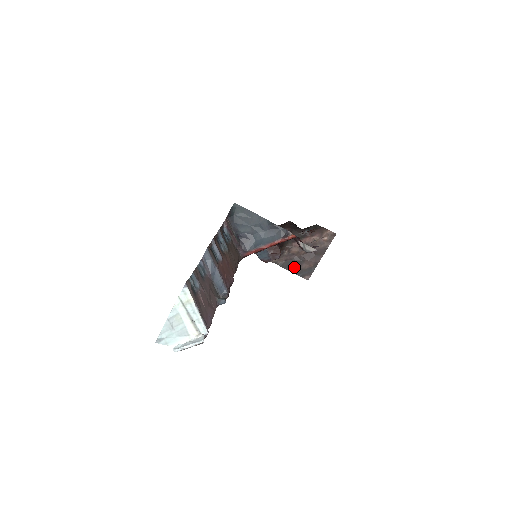
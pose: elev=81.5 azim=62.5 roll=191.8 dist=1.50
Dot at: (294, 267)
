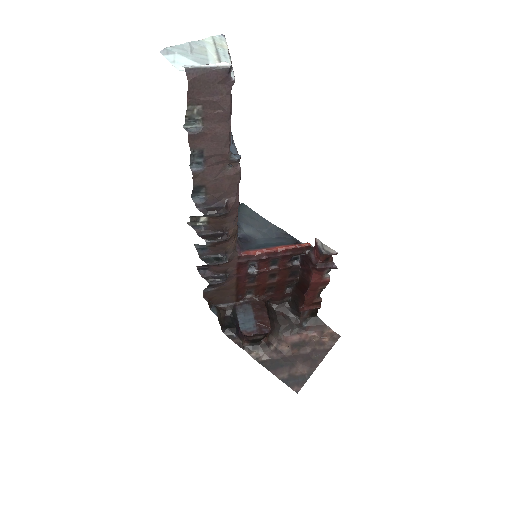
Dot at: (280, 370)
